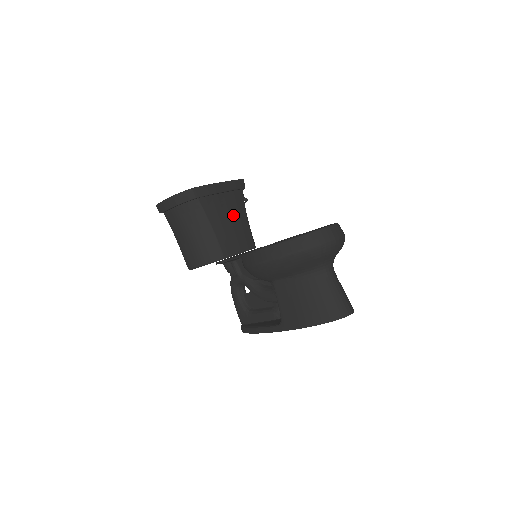
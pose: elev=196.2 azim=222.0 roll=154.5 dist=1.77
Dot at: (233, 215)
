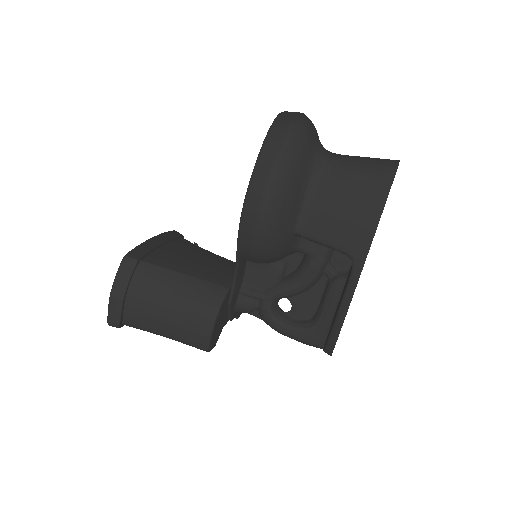
Dot at: (195, 255)
